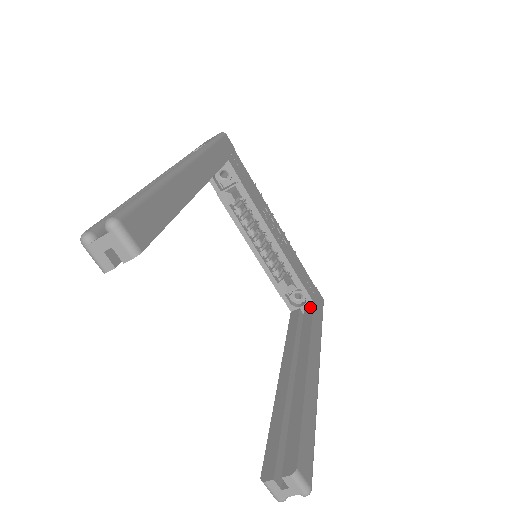
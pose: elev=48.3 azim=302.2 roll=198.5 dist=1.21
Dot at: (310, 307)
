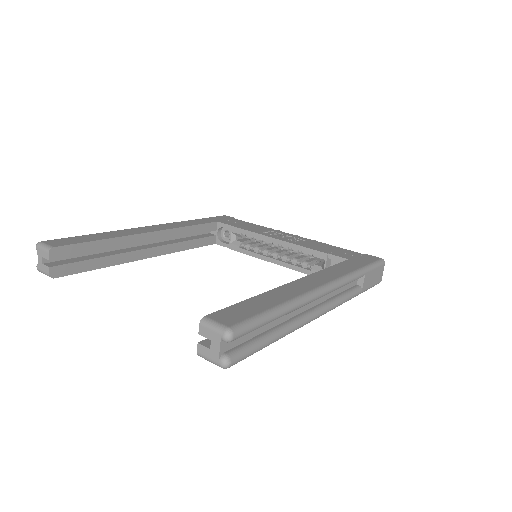
Dot at: occluded
